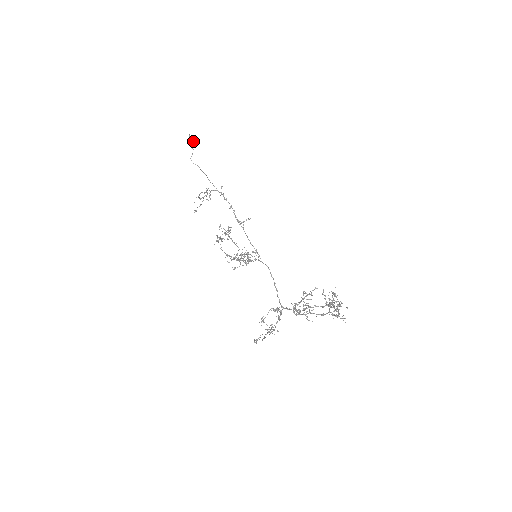
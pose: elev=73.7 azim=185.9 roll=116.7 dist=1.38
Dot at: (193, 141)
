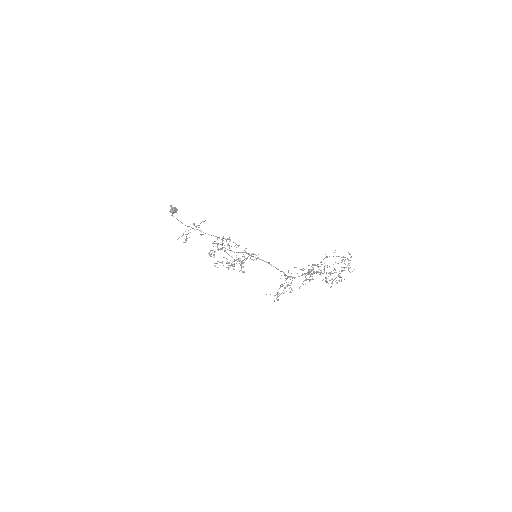
Dot at: (175, 208)
